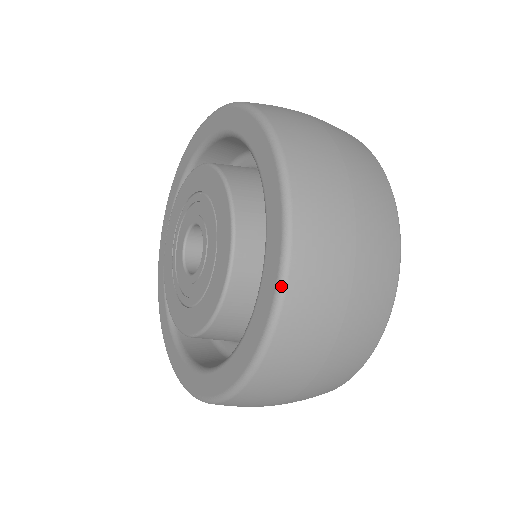
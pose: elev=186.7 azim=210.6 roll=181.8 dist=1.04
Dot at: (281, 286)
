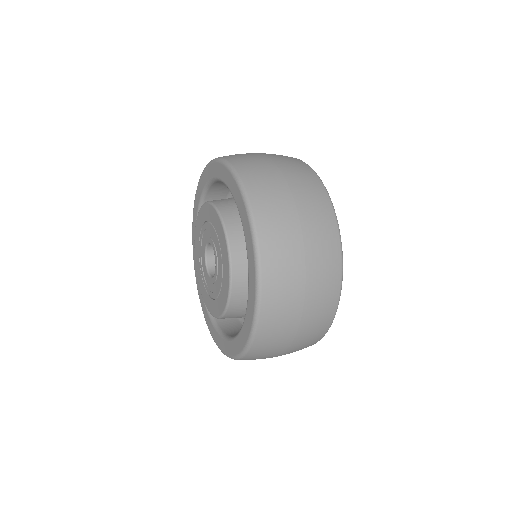
Dot at: (258, 281)
